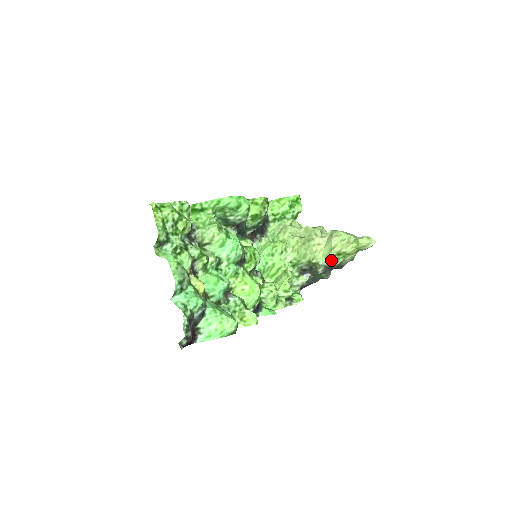
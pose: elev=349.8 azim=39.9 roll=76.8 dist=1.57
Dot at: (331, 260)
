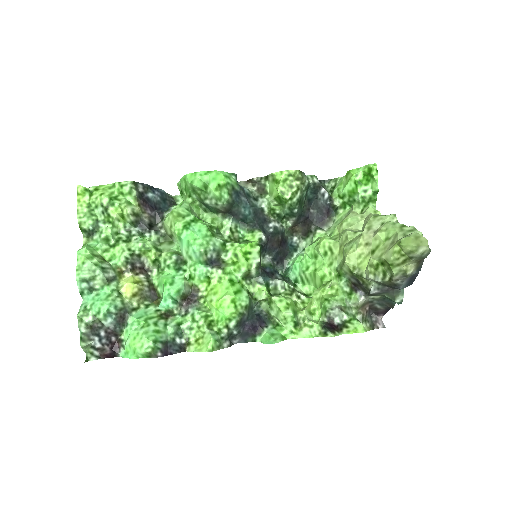
Dot at: (375, 272)
